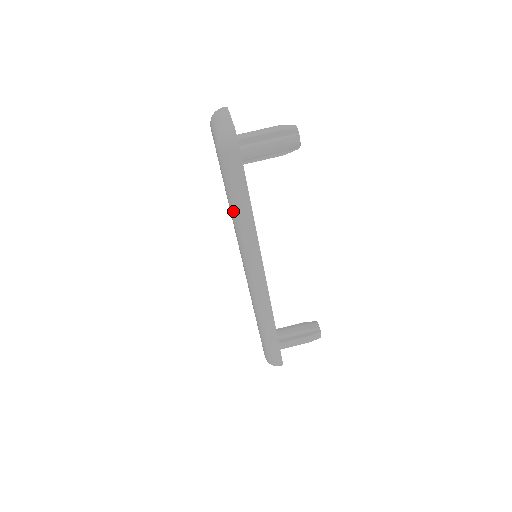
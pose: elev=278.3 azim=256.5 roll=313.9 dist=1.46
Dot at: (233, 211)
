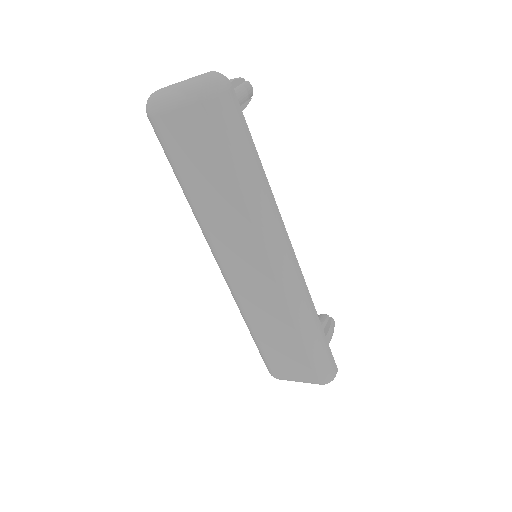
Dot at: (245, 177)
